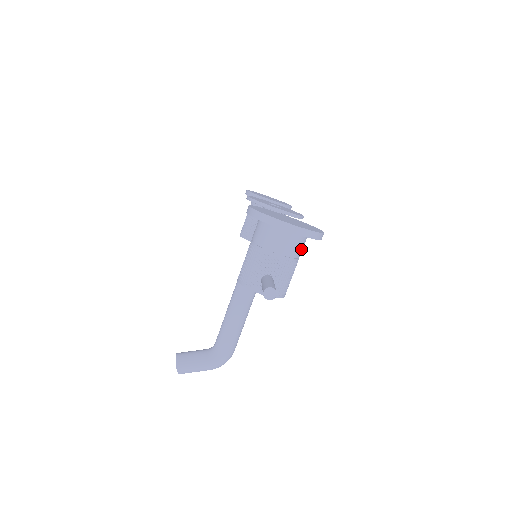
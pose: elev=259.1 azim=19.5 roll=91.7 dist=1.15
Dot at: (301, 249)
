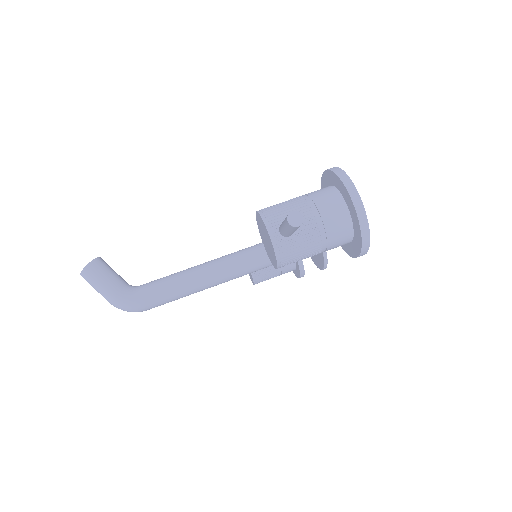
Dot at: (337, 242)
